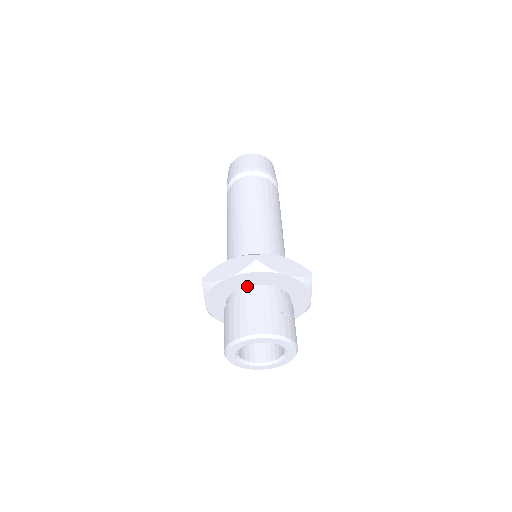
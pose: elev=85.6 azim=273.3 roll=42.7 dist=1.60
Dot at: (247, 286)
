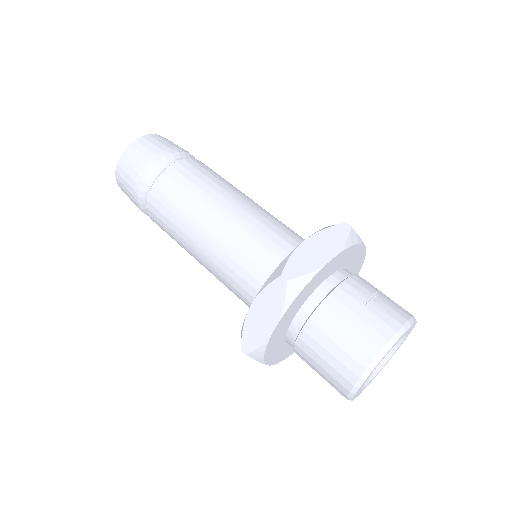
Dot at: (298, 311)
